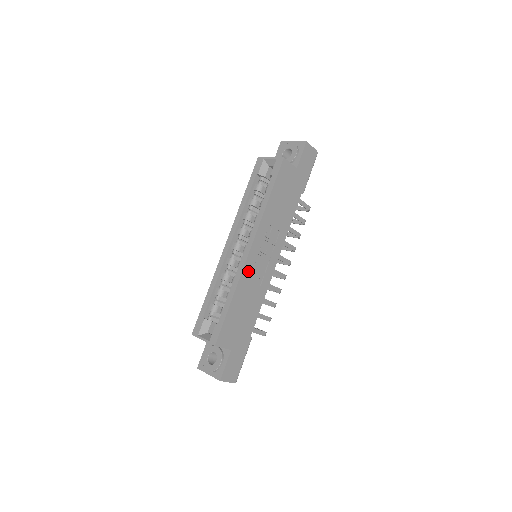
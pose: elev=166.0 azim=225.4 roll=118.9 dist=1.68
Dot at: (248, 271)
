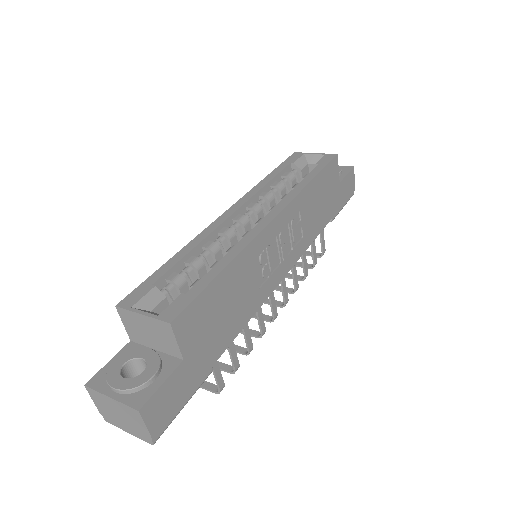
Dot at: (259, 246)
